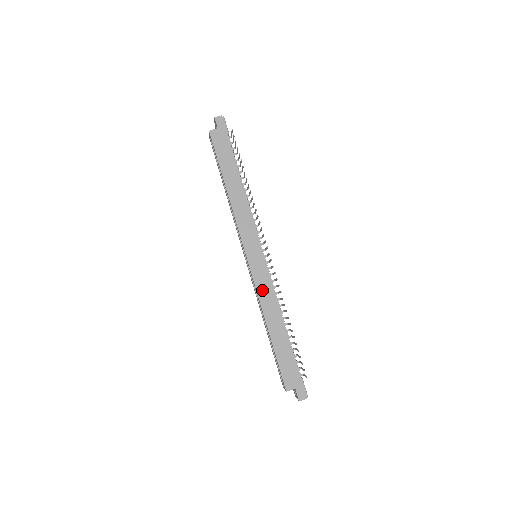
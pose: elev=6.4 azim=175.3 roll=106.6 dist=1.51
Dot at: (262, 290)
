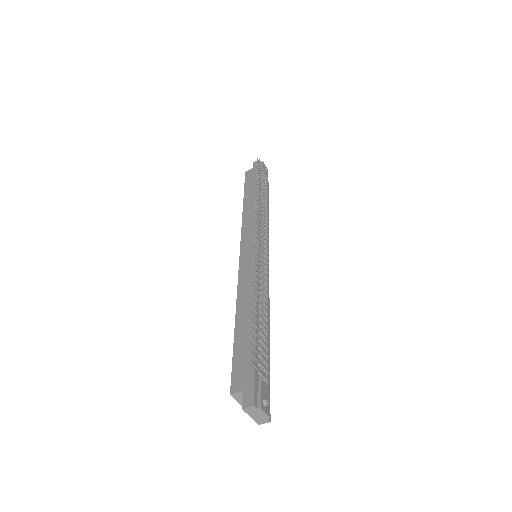
Dot at: (244, 279)
